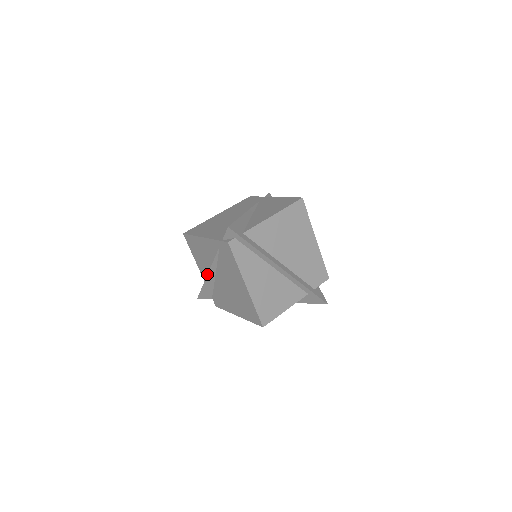
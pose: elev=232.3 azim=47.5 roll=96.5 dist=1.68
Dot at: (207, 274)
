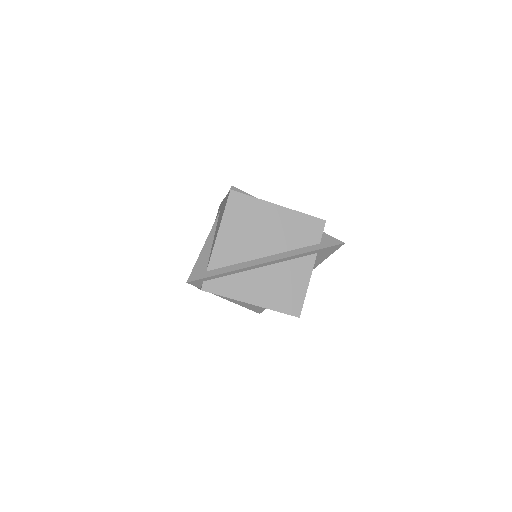
Dot at: (235, 303)
